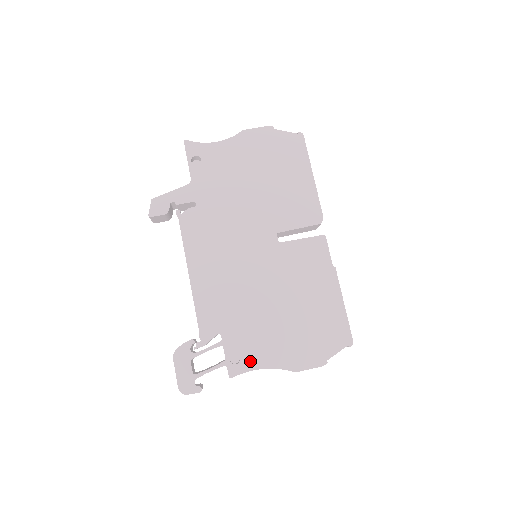
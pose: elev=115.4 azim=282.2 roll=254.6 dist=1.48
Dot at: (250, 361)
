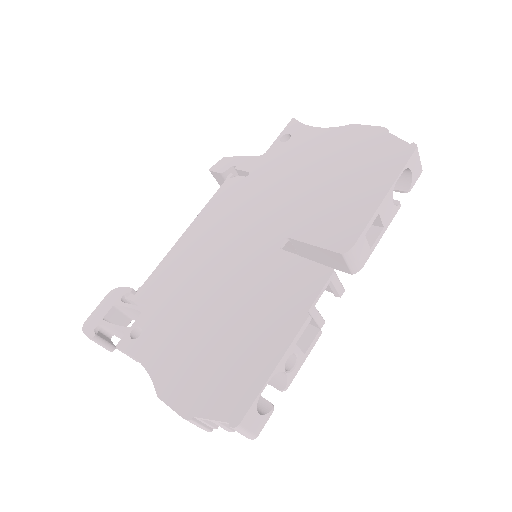
Dot at: (142, 346)
